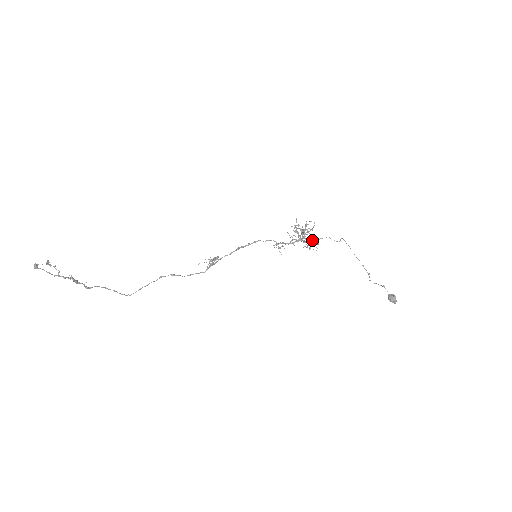
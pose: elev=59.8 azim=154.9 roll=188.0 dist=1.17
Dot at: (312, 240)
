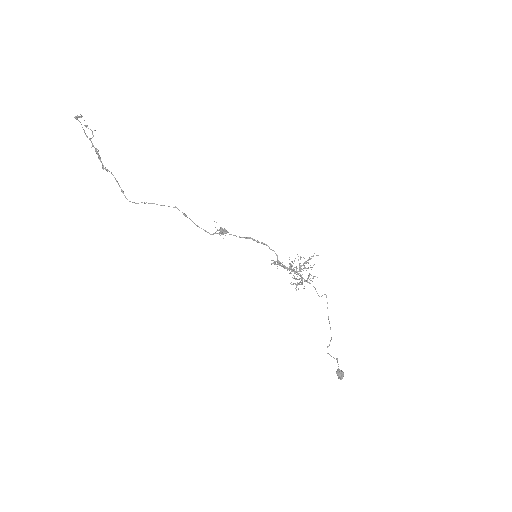
Dot at: (302, 279)
